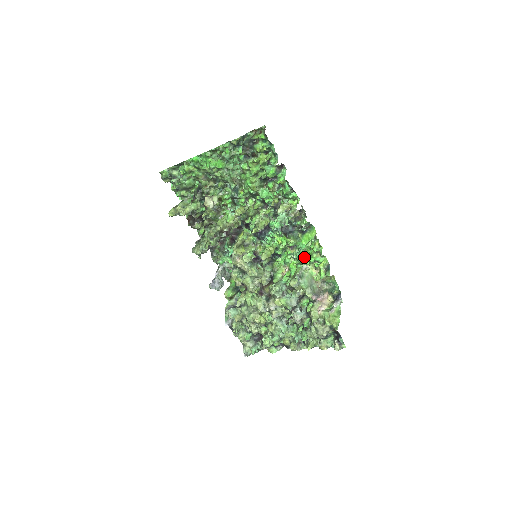
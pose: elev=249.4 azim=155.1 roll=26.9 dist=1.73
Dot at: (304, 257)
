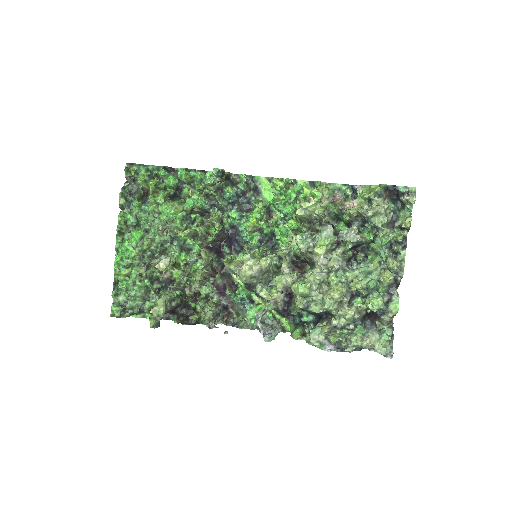
Dot at: (285, 202)
